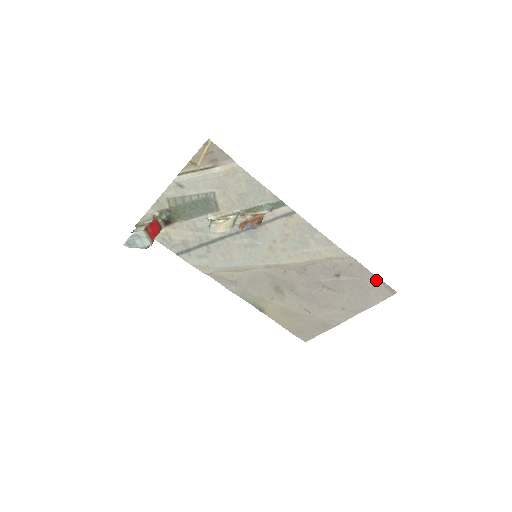
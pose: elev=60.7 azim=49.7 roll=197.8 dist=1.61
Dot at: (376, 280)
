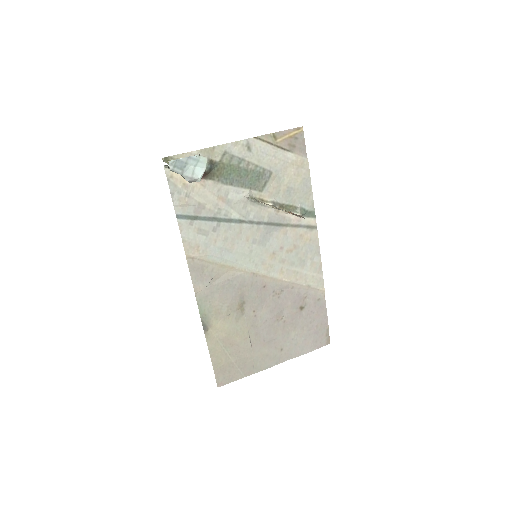
Dot at: (325, 324)
